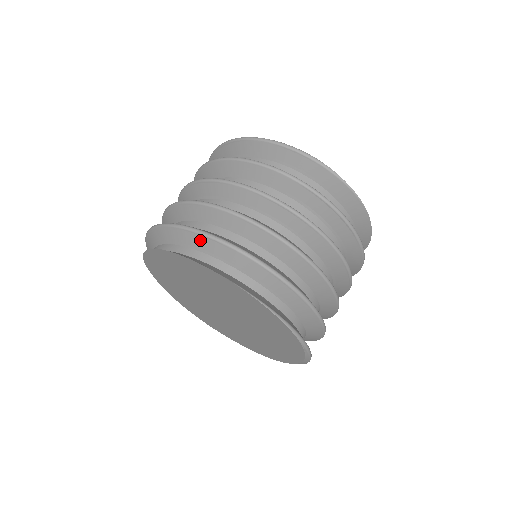
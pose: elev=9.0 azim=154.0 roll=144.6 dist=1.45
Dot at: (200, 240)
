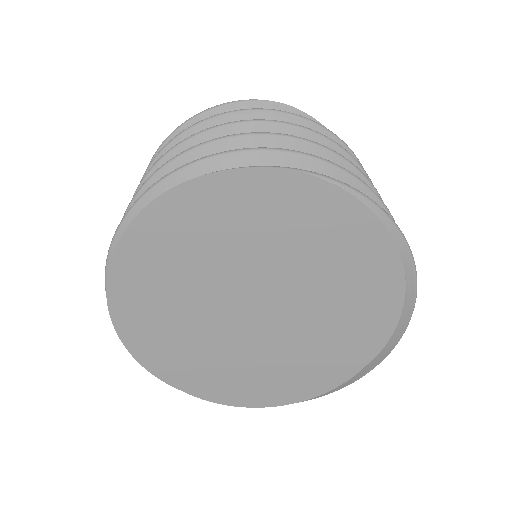
Dot at: occluded
